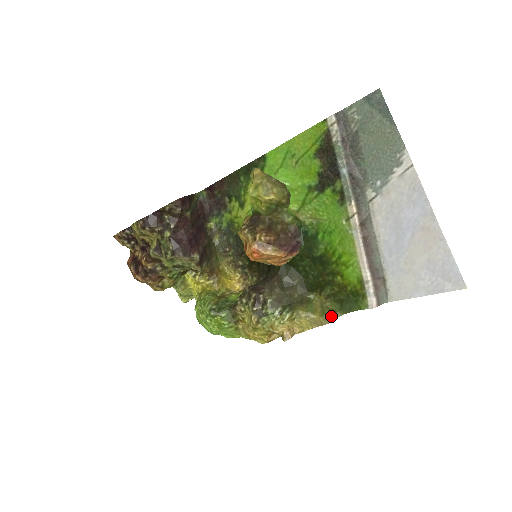
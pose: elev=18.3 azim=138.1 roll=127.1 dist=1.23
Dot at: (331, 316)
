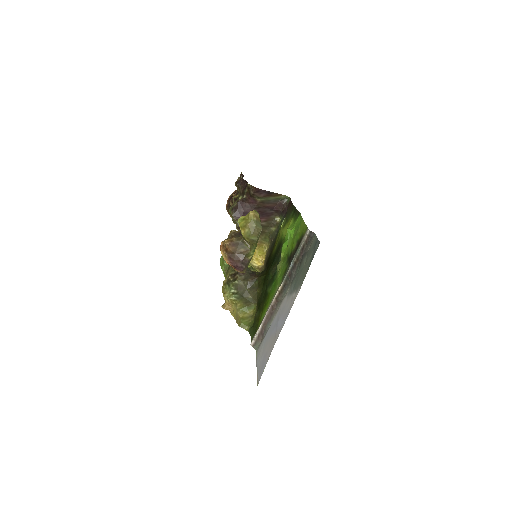
Dot at: (243, 324)
